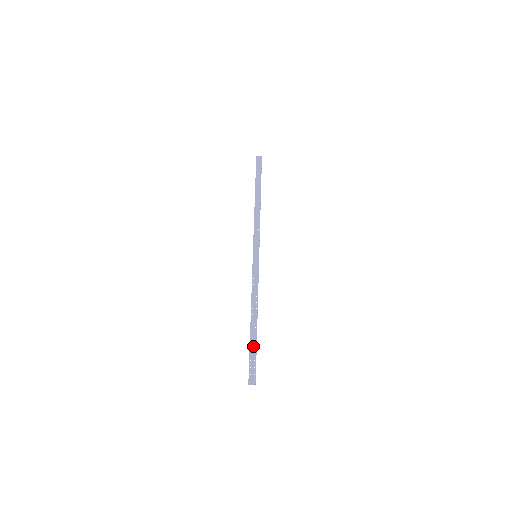
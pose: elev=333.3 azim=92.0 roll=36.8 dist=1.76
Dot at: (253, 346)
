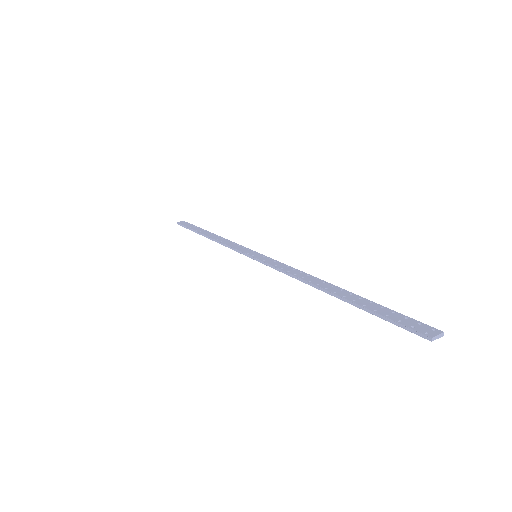
Dot at: (367, 303)
